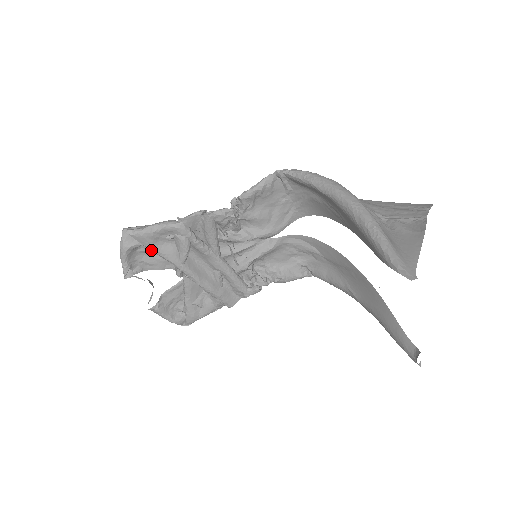
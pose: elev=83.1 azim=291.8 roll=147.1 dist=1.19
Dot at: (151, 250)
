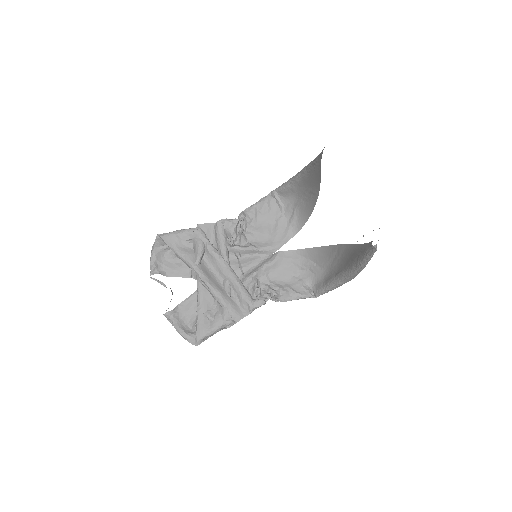
Dot at: (174, 252)
